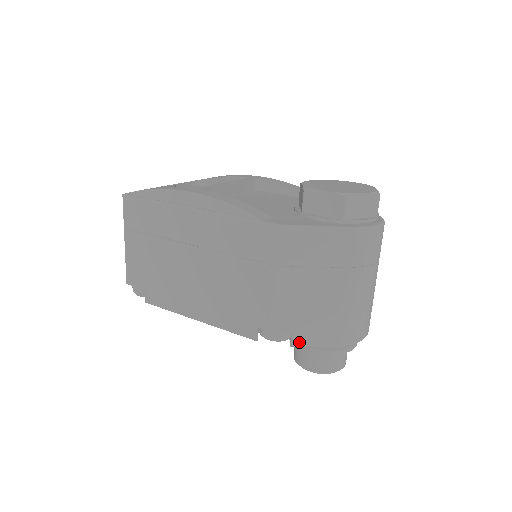
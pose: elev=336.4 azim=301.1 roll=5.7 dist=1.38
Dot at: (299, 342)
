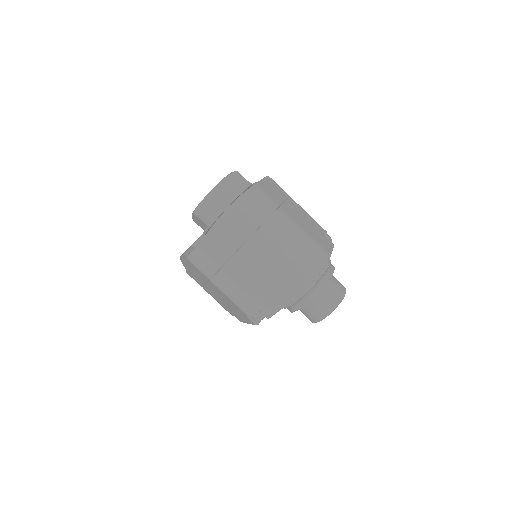
Dot at: (267, 314)
